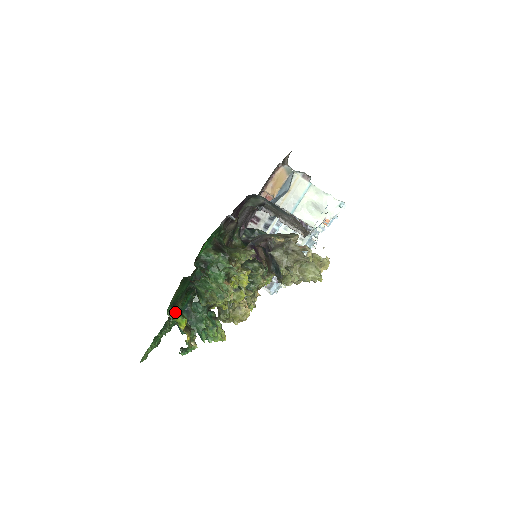
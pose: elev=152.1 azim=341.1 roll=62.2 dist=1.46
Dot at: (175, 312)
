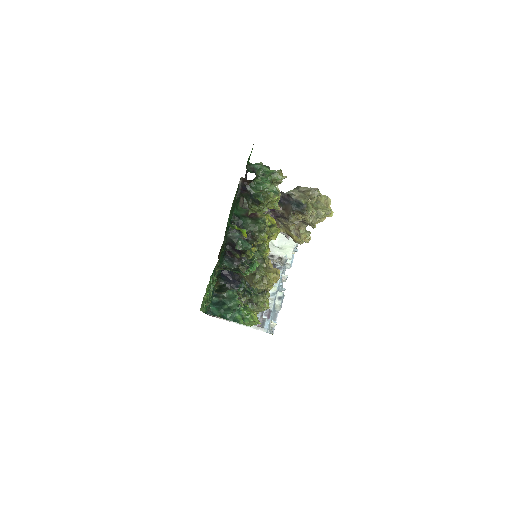
Dot at: (234, 225)
